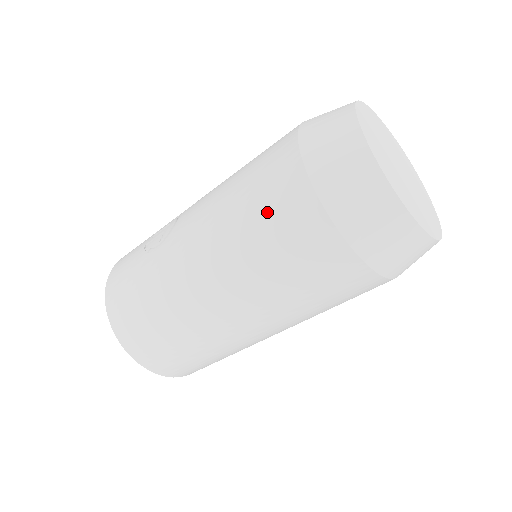
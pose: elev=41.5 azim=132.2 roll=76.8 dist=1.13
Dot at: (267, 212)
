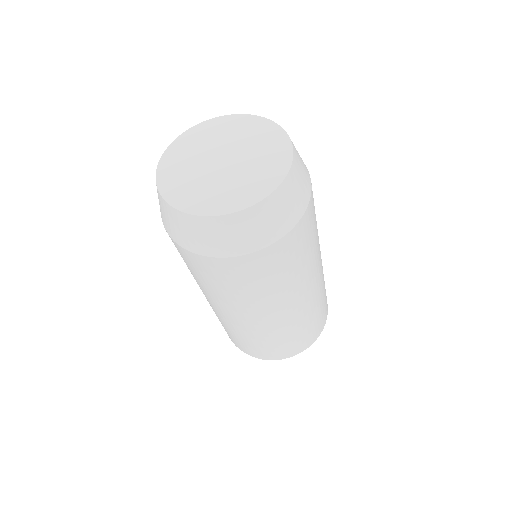
Dot at: occluded
